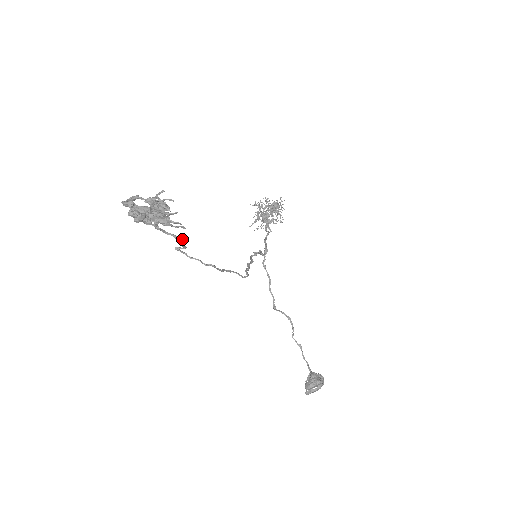
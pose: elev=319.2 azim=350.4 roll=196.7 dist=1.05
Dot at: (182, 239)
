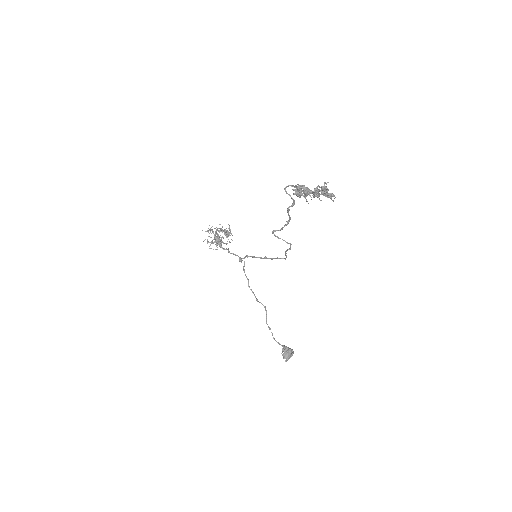
Dot at: (289, 221)
